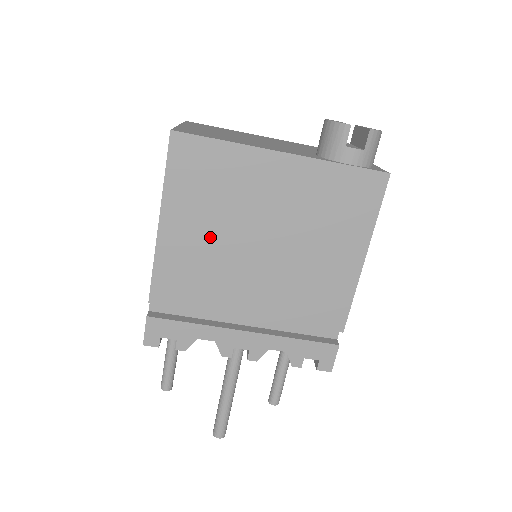
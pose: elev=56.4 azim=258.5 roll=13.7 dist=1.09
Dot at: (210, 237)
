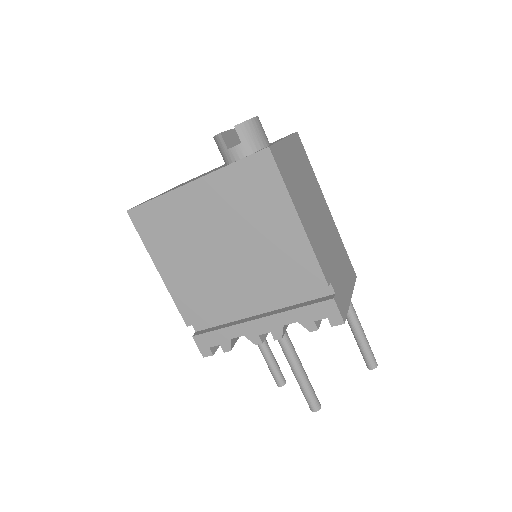
Dot at: (190, 264)
